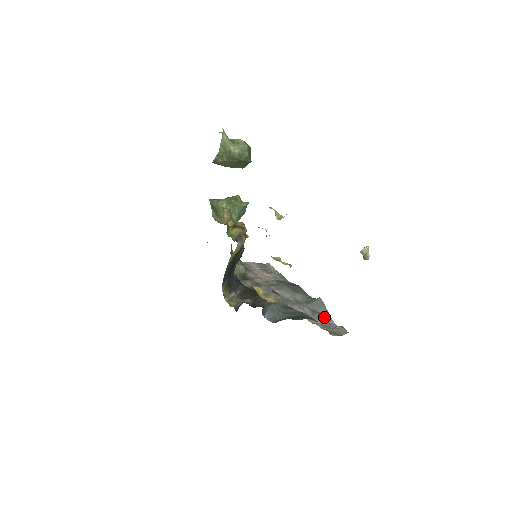
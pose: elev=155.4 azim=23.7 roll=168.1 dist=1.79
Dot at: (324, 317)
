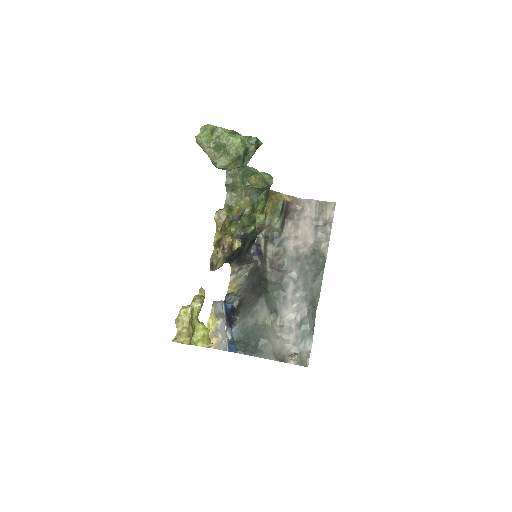
Dot at: (305, 334)
